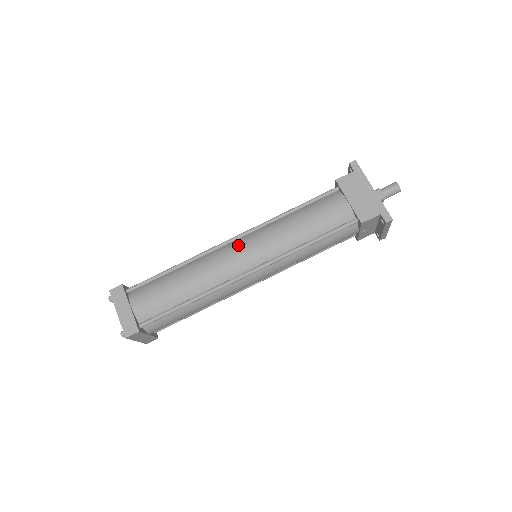
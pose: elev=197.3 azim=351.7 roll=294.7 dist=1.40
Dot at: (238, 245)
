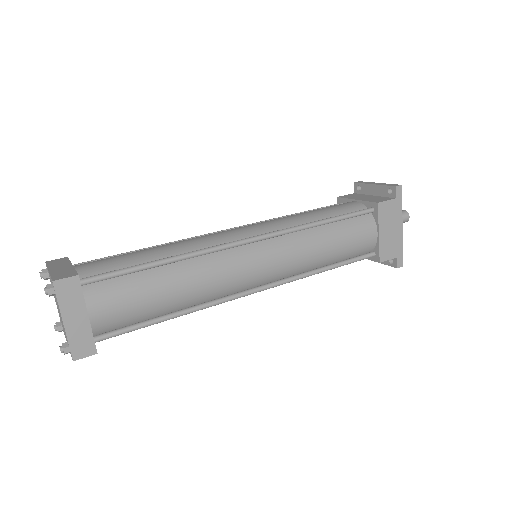
Dot at: (256, 252)
